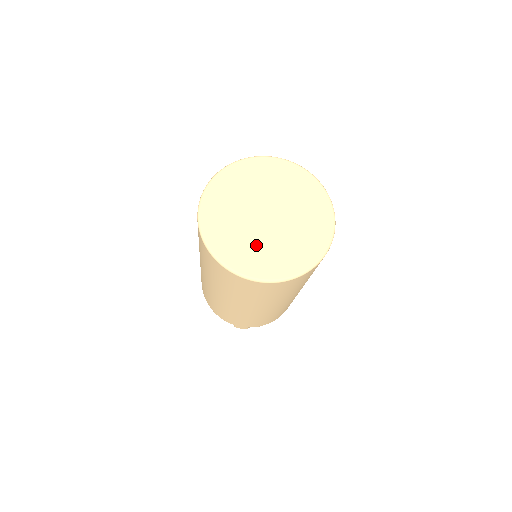
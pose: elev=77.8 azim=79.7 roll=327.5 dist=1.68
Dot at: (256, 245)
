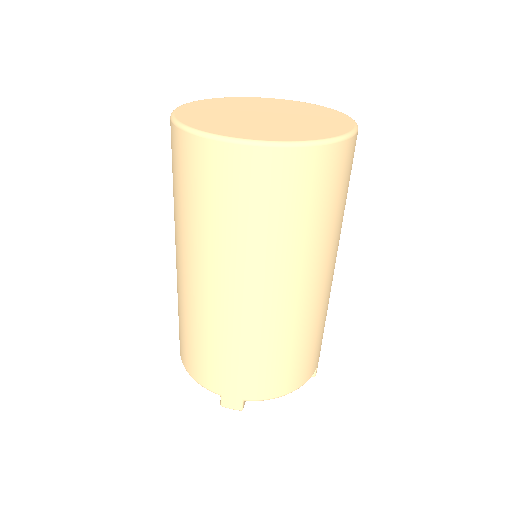
Dot at: (245, 125)
